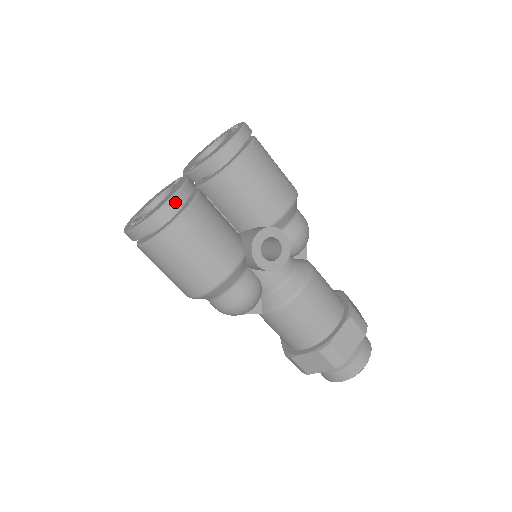
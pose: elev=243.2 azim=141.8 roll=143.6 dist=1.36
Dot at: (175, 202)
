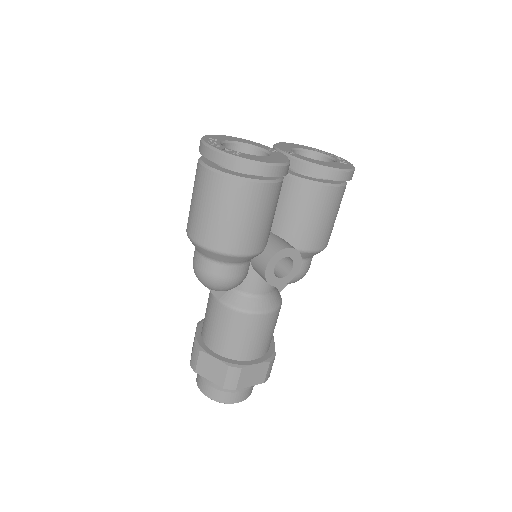
Dot at: (274, 170)
